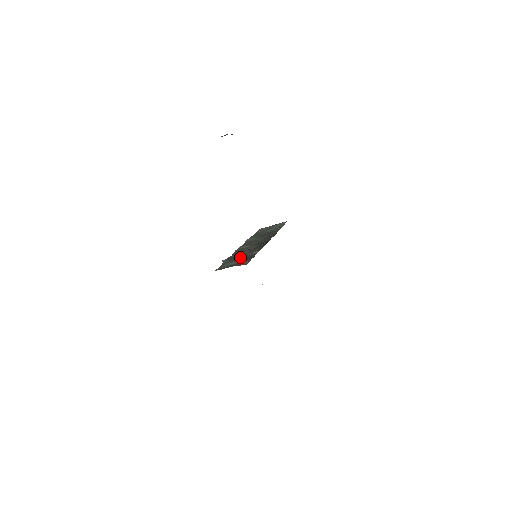
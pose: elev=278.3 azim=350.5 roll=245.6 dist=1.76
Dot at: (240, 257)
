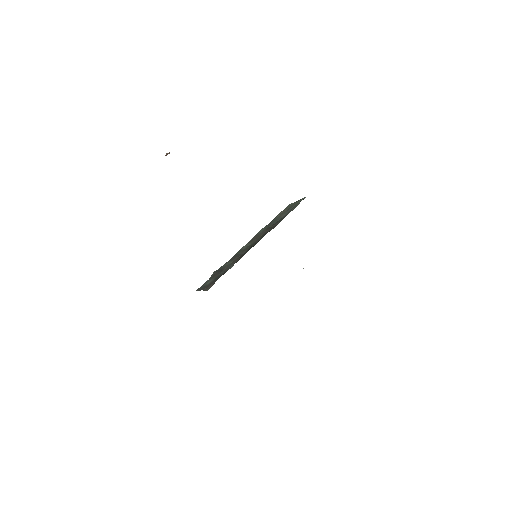
Dot at: (220, 272)
